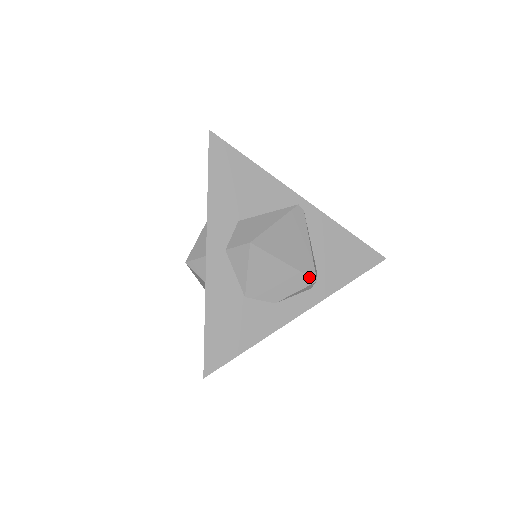
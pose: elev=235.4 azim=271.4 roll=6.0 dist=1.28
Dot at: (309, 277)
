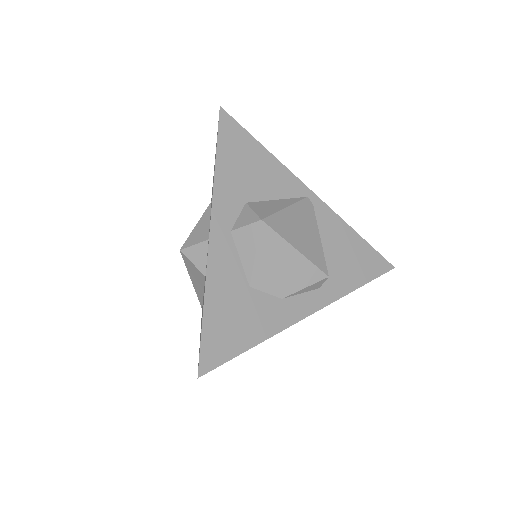
Dot at: (321, 270)
